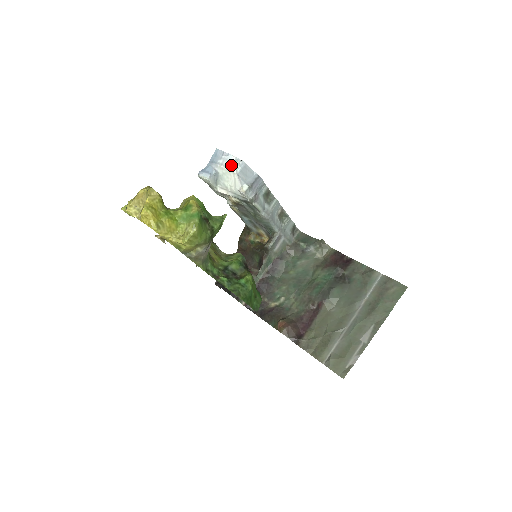
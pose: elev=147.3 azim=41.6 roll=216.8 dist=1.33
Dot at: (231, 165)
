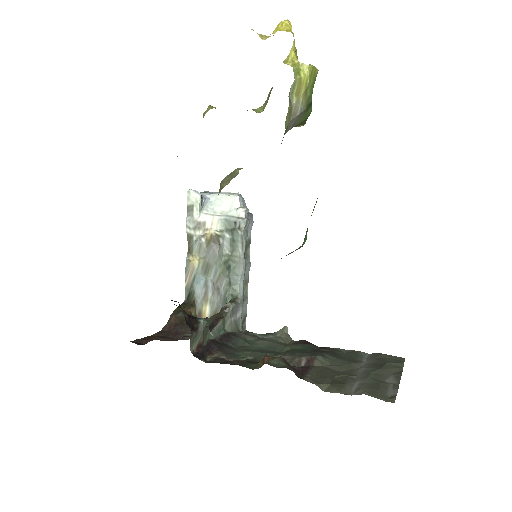
Dot at: (229, 194)
